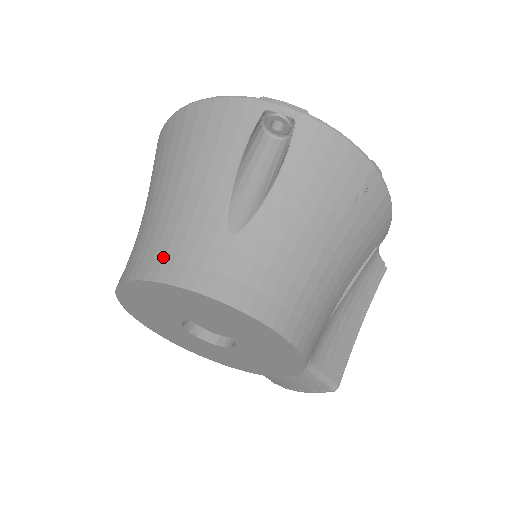
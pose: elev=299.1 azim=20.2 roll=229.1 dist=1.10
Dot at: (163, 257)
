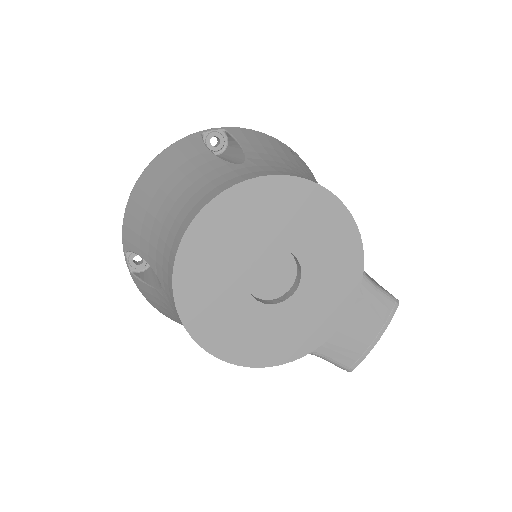
Dot at: (204, 195)
